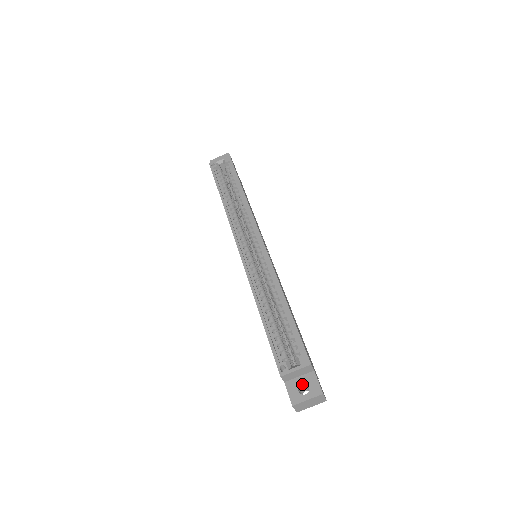
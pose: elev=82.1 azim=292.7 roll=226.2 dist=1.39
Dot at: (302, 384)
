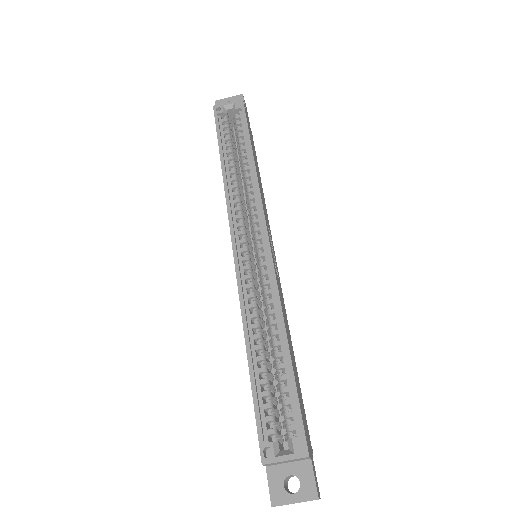
Dot at: (291, 475)
